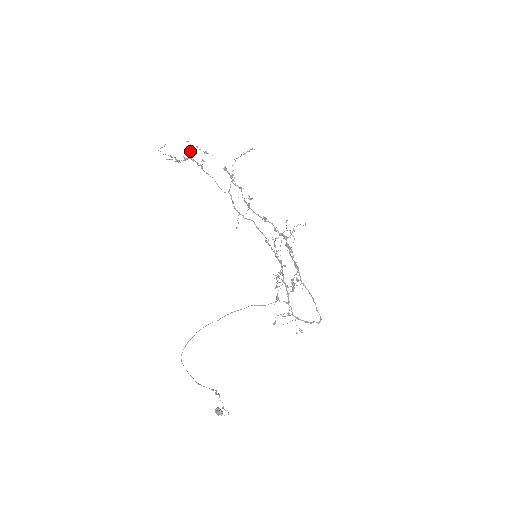
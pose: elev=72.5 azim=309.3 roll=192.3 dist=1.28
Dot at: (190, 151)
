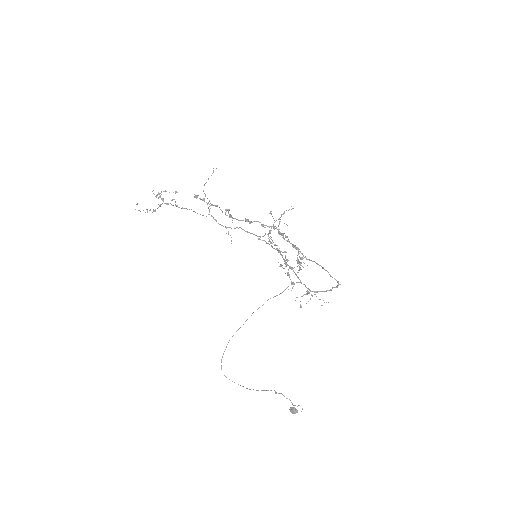
Dot at: (159, 197)
